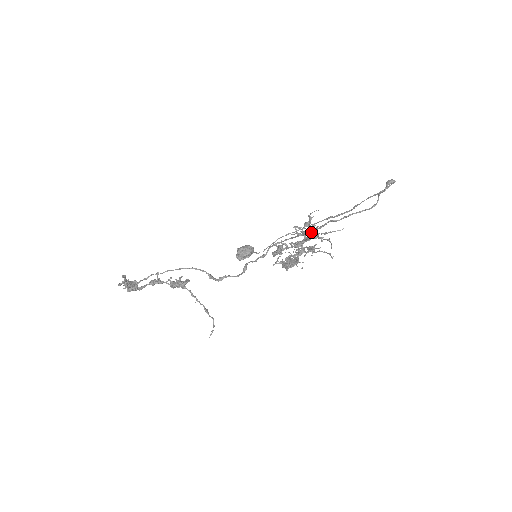
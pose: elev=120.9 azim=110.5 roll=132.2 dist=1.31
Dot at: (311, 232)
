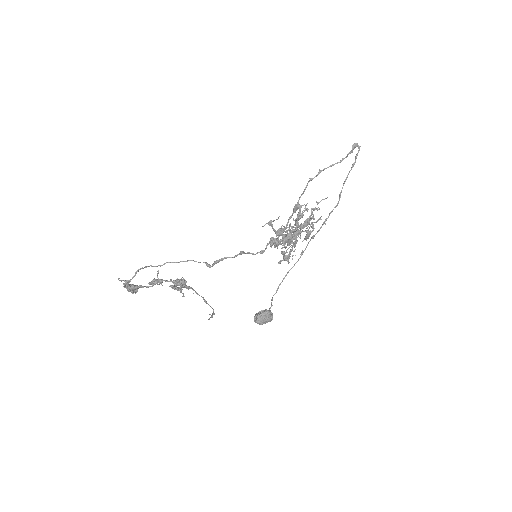
Dot at: (297, 203)
